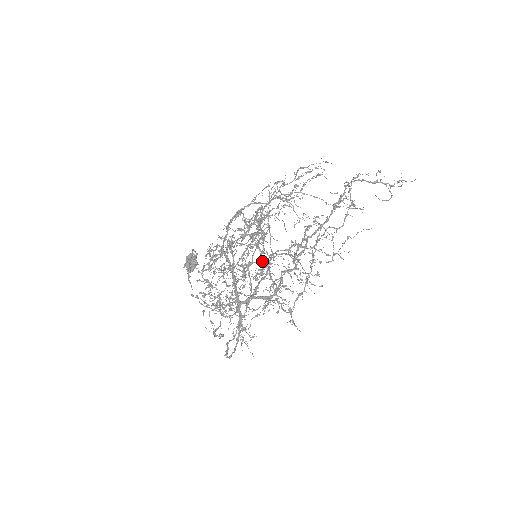
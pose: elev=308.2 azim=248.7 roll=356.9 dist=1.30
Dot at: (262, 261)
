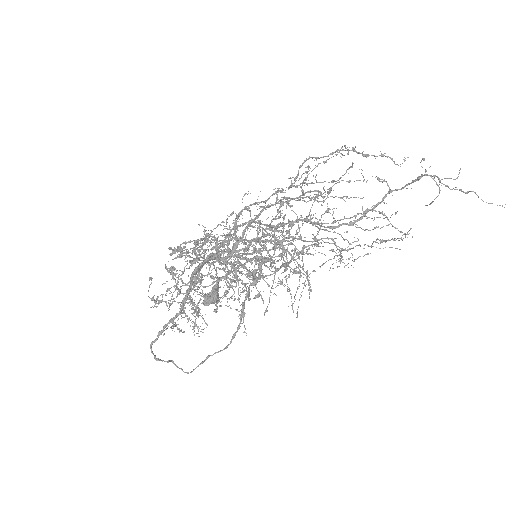
Dot at: occluded
